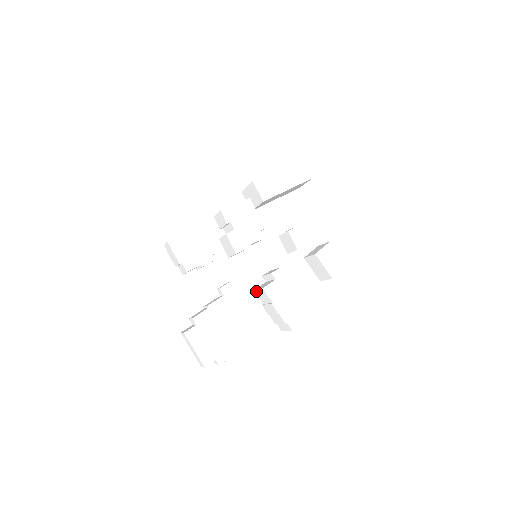
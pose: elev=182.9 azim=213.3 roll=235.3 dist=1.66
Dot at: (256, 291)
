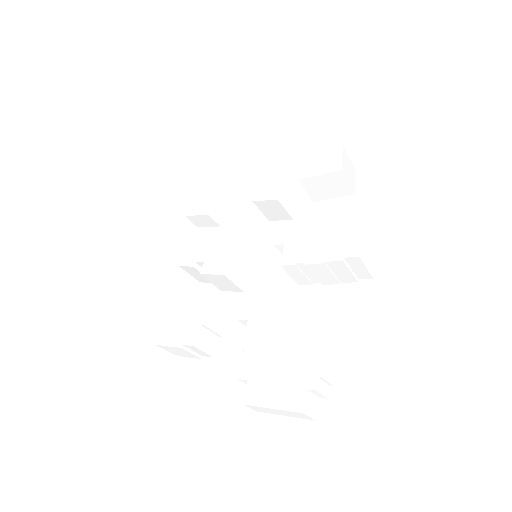
Dot at: (296, 281)
